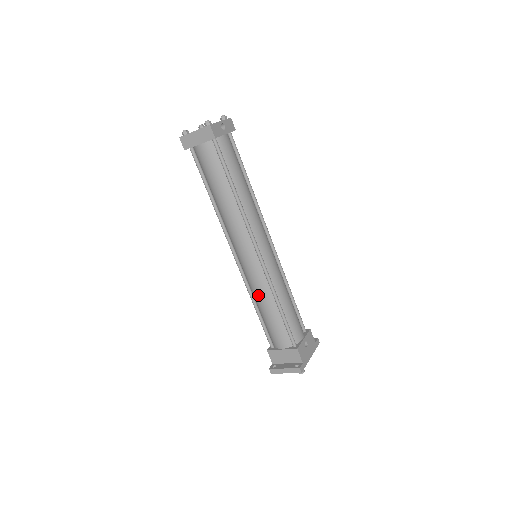
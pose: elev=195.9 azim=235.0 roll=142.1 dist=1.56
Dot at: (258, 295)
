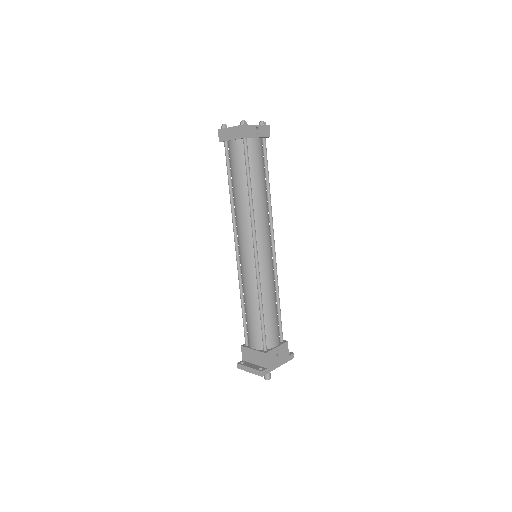
Dot at: (246, 292)
